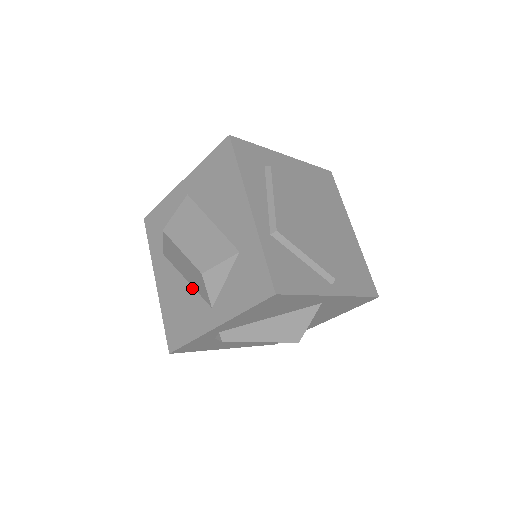
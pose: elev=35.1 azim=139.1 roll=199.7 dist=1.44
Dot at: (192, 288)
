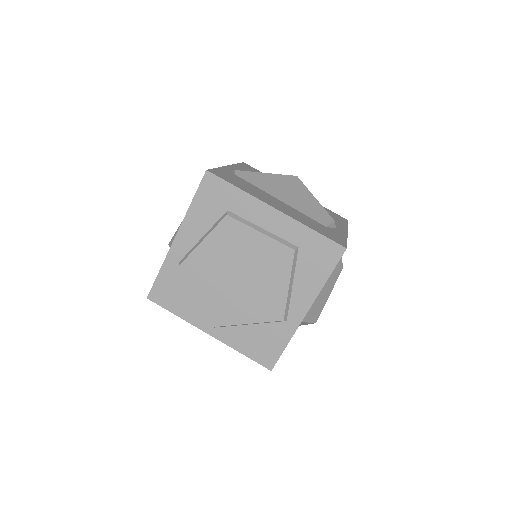
Dot at: occluded
